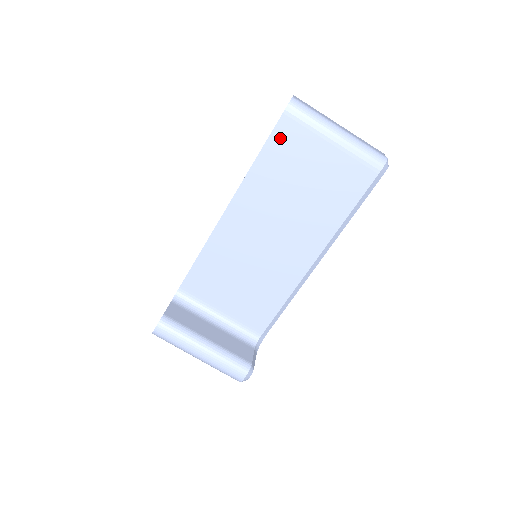
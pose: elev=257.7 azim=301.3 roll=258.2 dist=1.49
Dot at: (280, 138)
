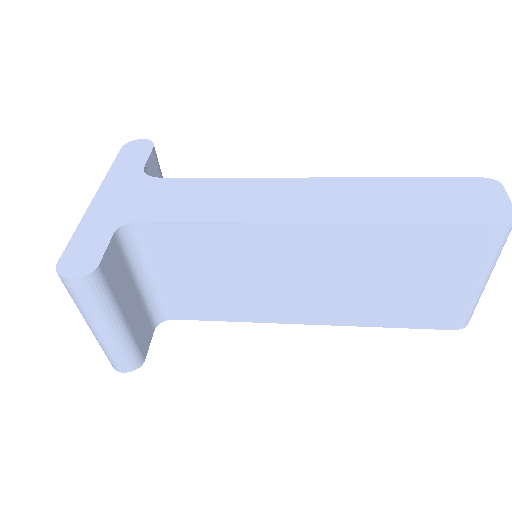
Dot at: (452, 236)
